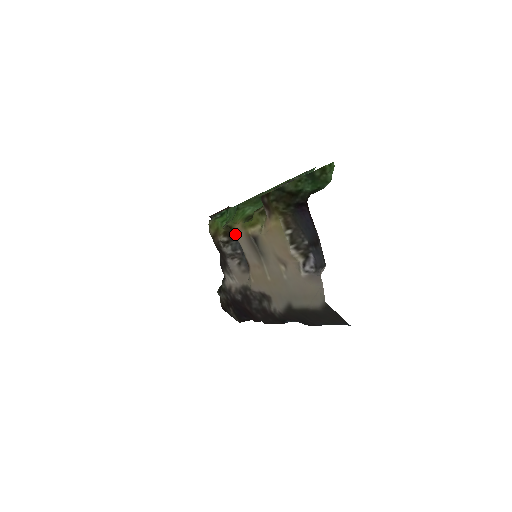
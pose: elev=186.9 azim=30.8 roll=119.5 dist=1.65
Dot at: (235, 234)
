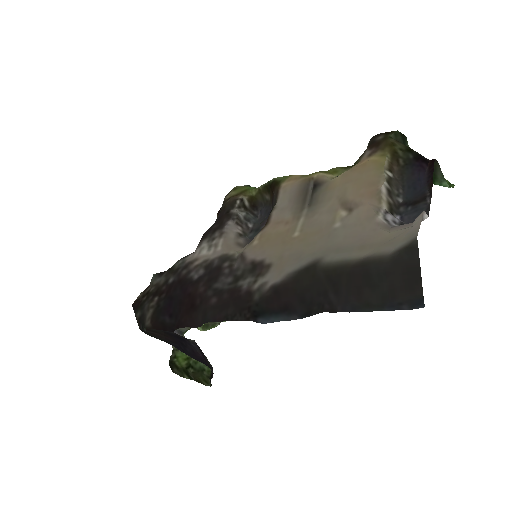
Dot at: (280, 185)
